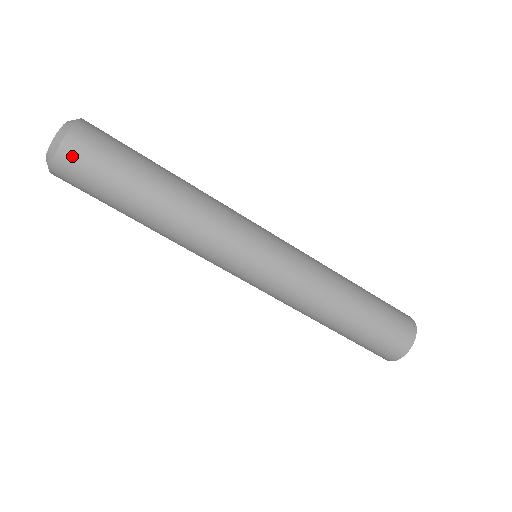
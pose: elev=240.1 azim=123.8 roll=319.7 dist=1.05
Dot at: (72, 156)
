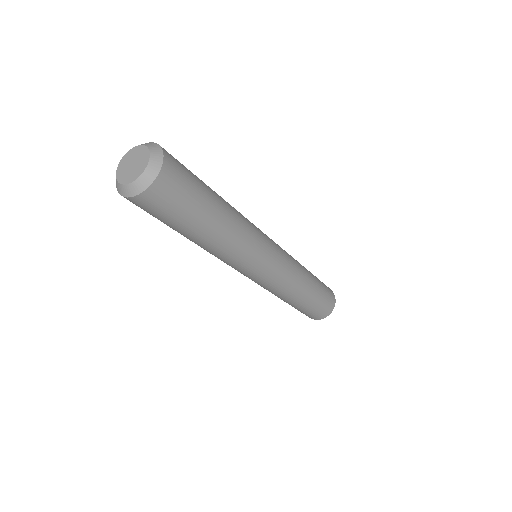
Dot at: (158, 195)
